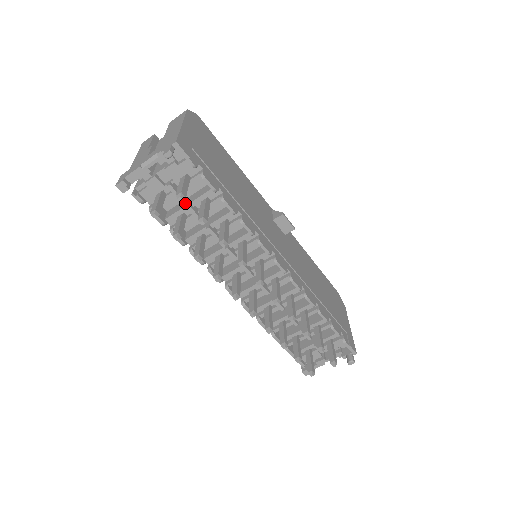
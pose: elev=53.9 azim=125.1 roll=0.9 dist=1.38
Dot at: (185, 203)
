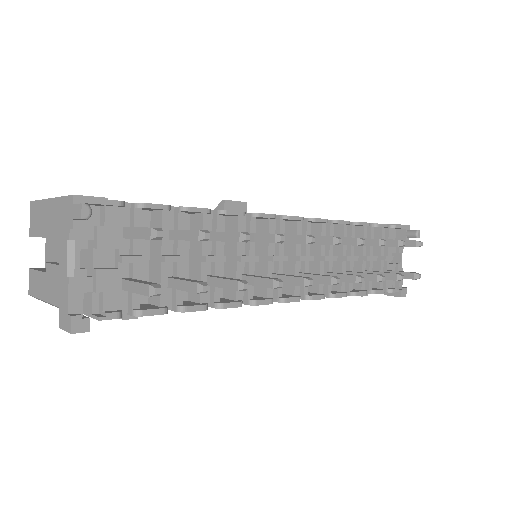
Dot at: (156, 265)
